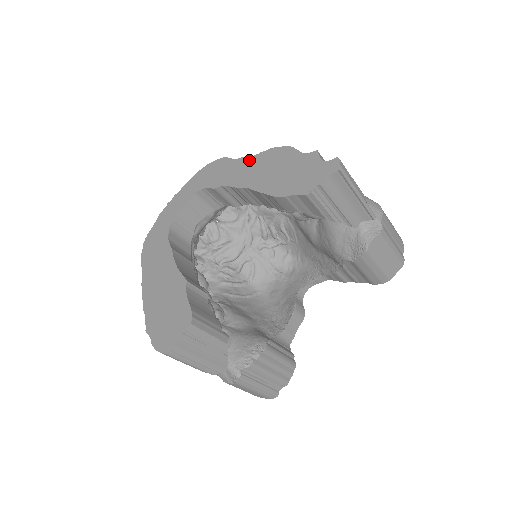
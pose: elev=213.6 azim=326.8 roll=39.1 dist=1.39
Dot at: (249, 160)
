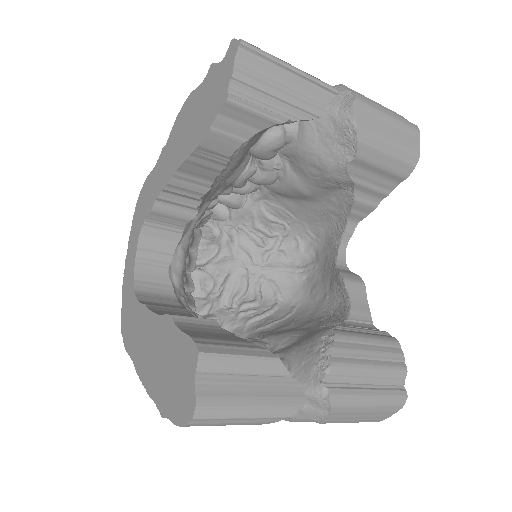
Dot at: (164, 152)
